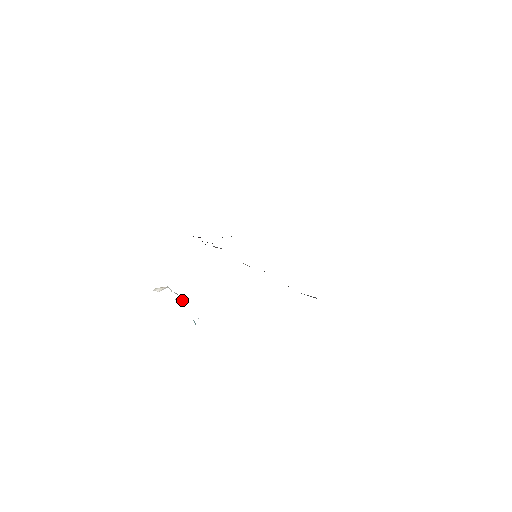
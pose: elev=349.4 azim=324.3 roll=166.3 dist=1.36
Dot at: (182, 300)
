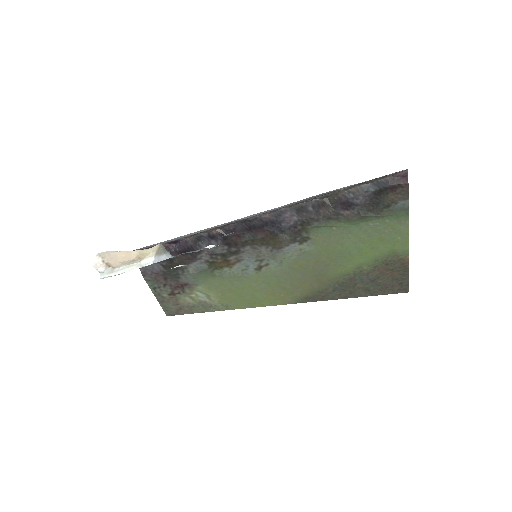
Dot at: (161, 253)
